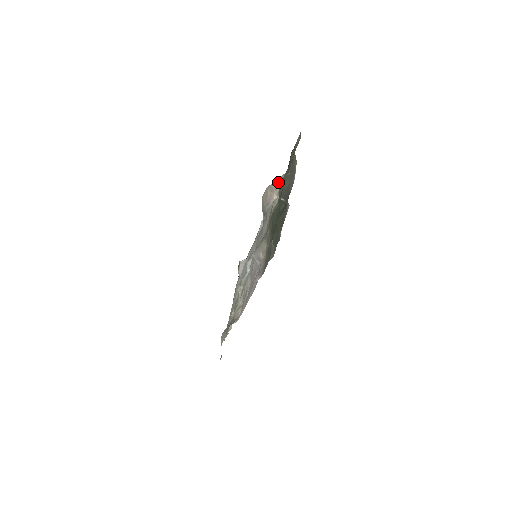
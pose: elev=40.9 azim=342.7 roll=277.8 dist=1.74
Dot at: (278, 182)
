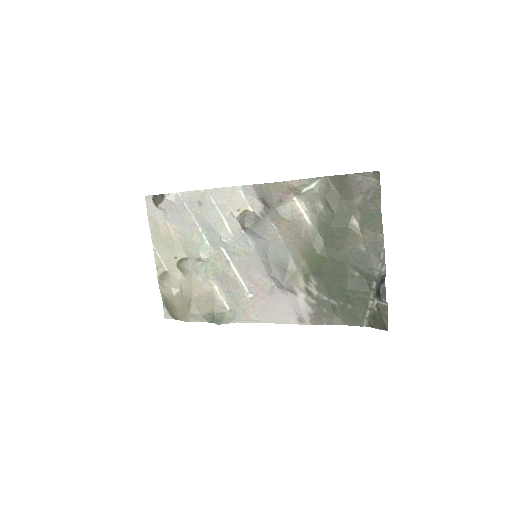
Dot at: (305, 184)
